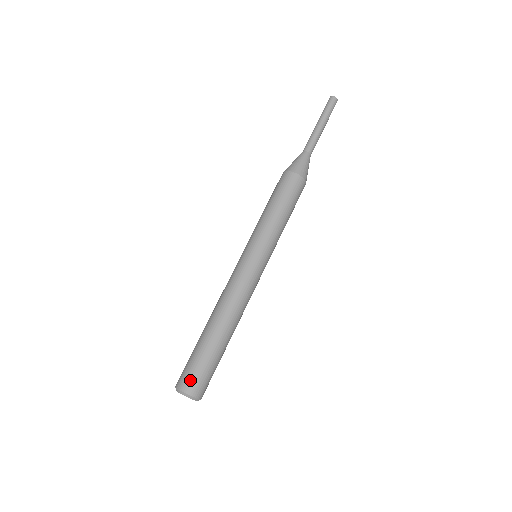
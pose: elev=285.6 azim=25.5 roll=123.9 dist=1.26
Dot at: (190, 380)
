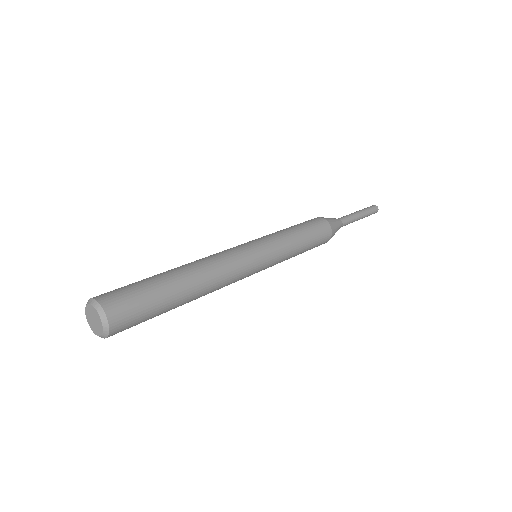
Dot at: (117, 298)
